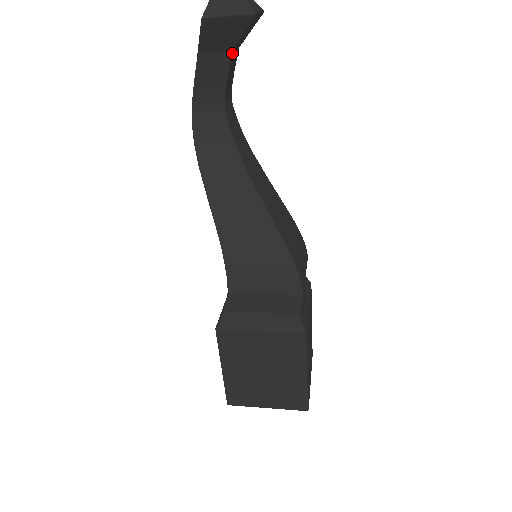
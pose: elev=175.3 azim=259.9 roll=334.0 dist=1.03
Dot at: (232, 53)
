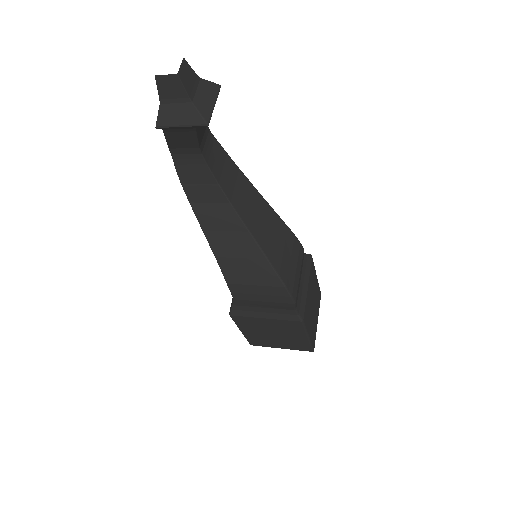
Dot at: (196, 128)
